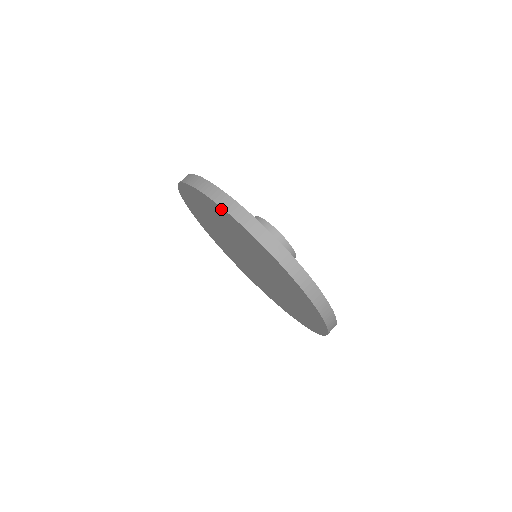
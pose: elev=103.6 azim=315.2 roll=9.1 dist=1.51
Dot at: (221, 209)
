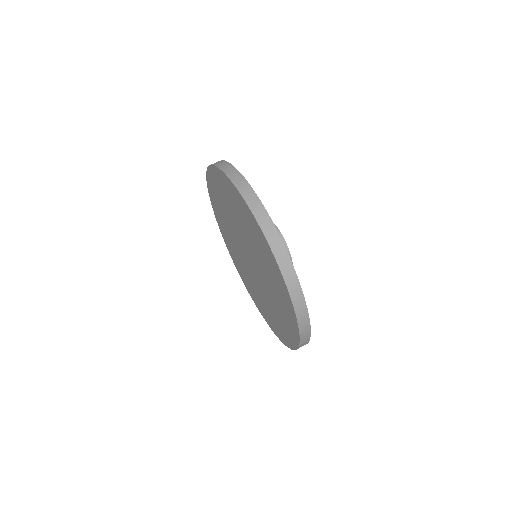
Dot at: (237, 191)
